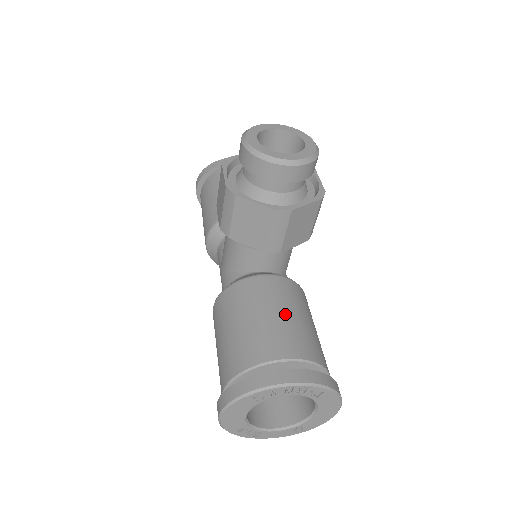
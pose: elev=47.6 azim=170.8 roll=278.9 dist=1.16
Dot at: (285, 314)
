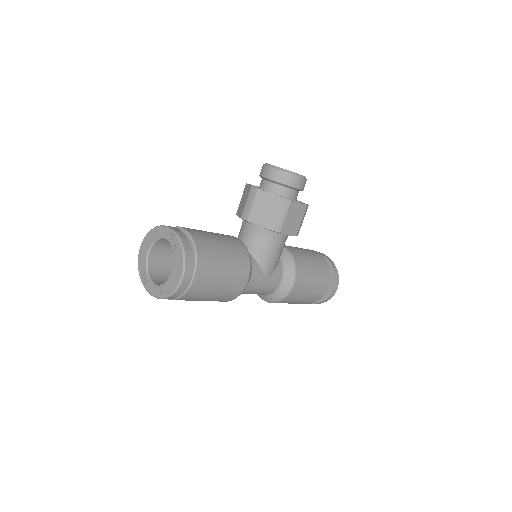
Dot at: (214, 235)
